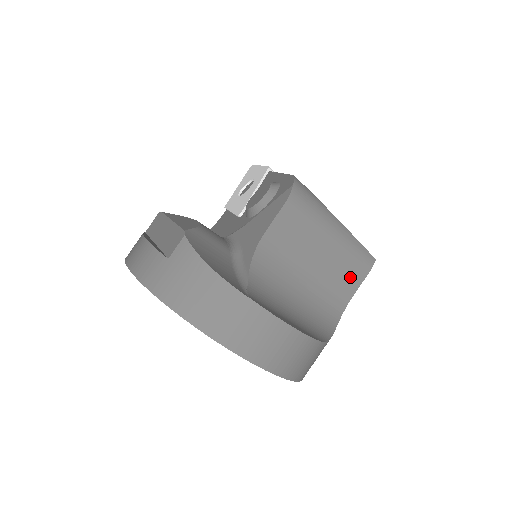
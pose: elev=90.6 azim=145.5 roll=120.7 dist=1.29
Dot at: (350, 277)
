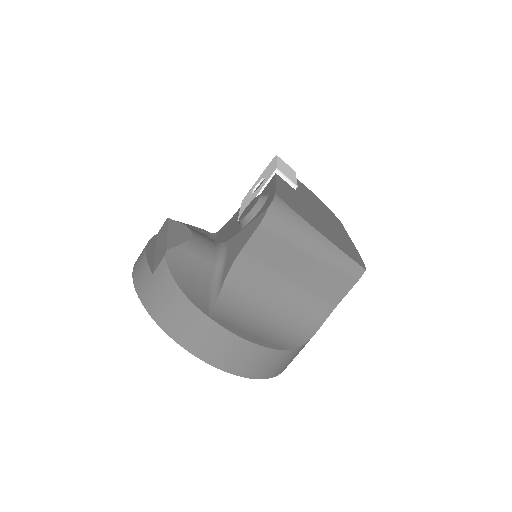
Dot at: (335, 287)
